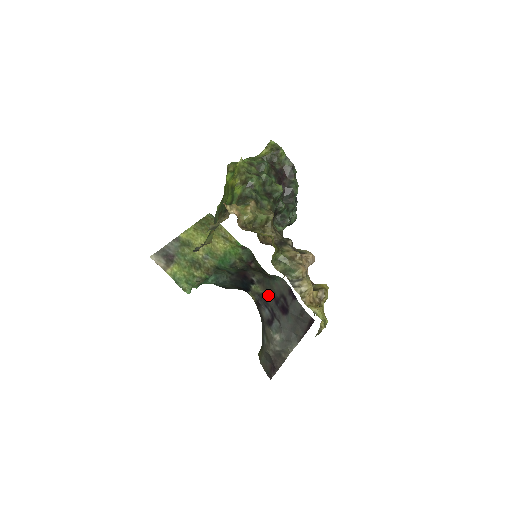
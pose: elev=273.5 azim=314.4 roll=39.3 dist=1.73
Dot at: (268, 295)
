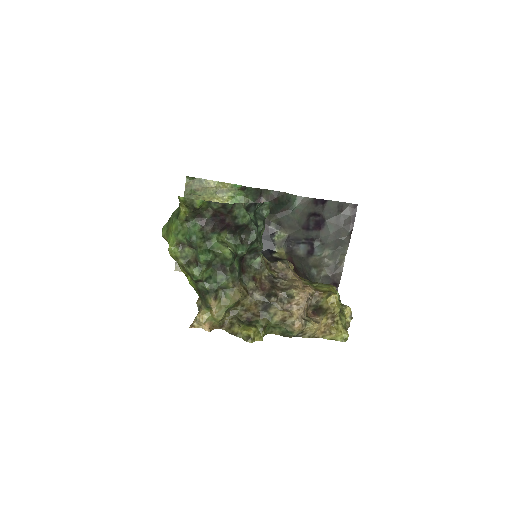
Dot at: (295, 232)
